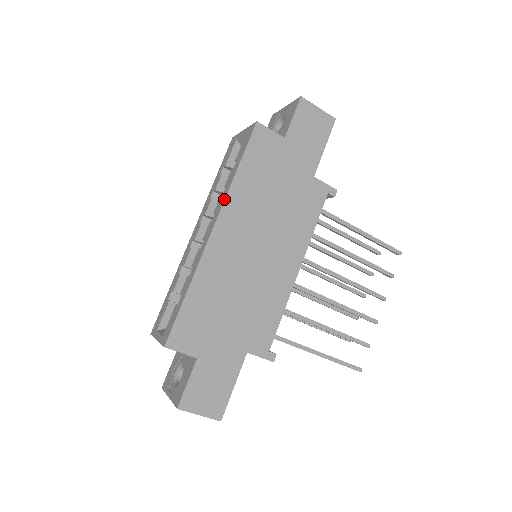
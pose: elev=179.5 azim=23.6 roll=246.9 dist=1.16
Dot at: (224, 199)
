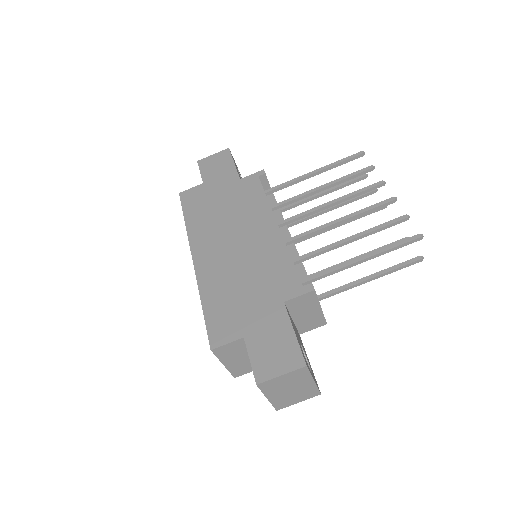
Dot at: (188, 240)
